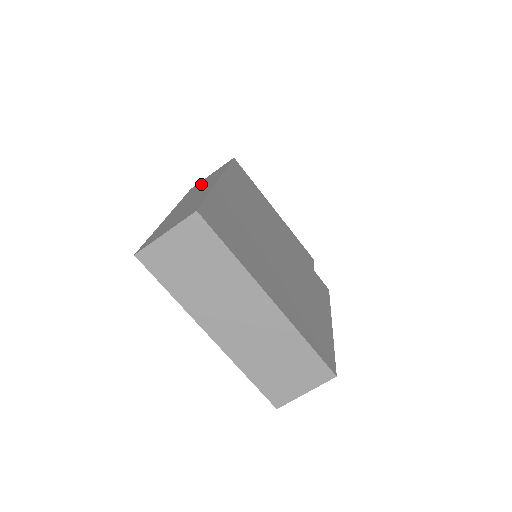
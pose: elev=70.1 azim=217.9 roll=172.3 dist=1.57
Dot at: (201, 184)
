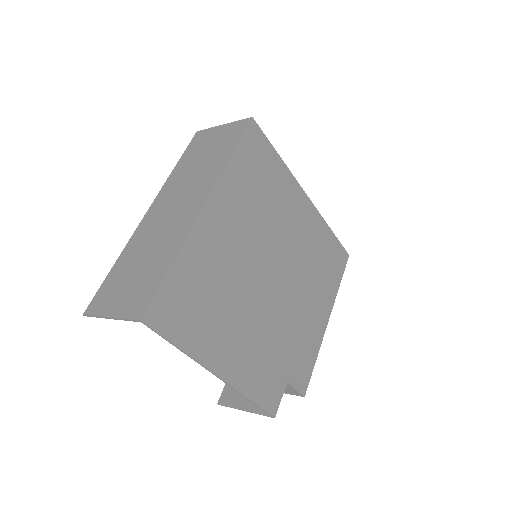
Dot at: occluded
